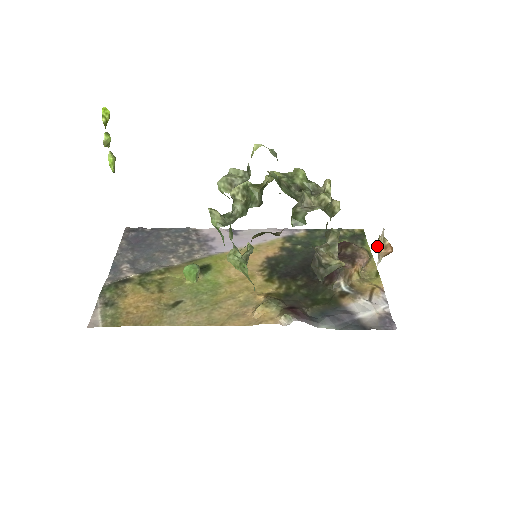
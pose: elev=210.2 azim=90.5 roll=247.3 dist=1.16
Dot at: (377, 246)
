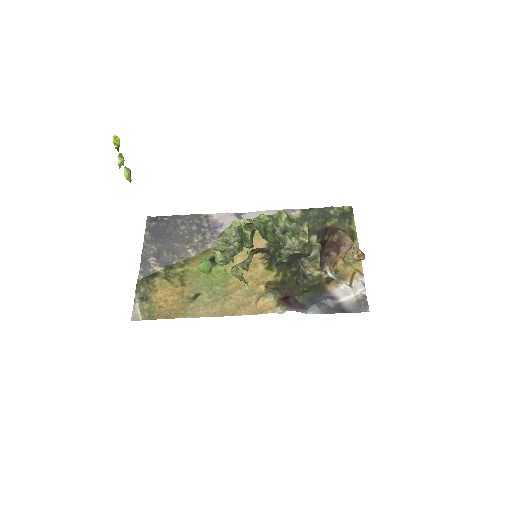
Dot at: (352, 255)
